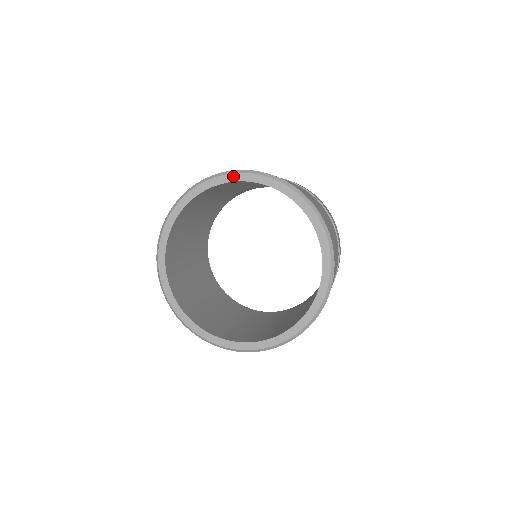
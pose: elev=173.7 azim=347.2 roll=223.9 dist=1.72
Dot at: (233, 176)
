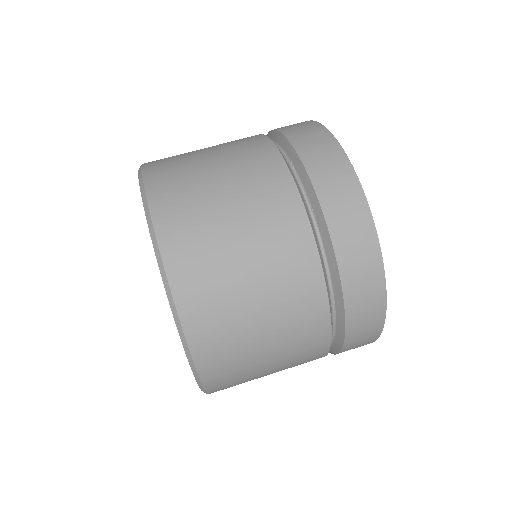
Dot at: occluded
